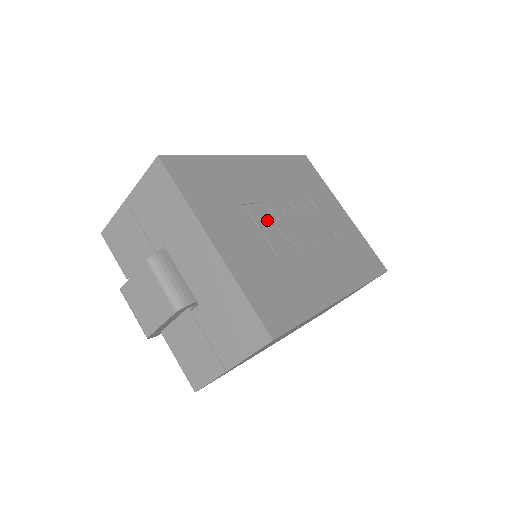
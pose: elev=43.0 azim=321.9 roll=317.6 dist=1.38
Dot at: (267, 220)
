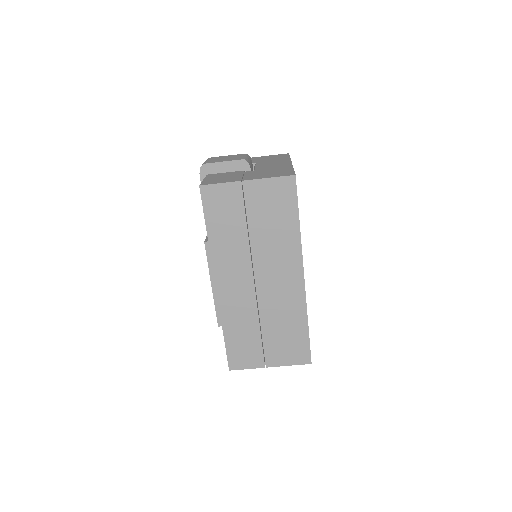
Dot at: occluded
